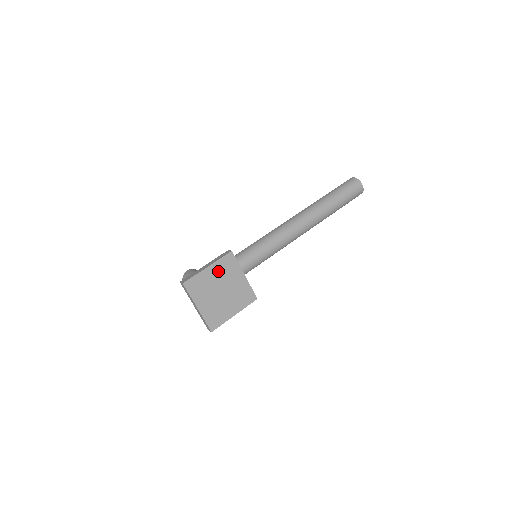
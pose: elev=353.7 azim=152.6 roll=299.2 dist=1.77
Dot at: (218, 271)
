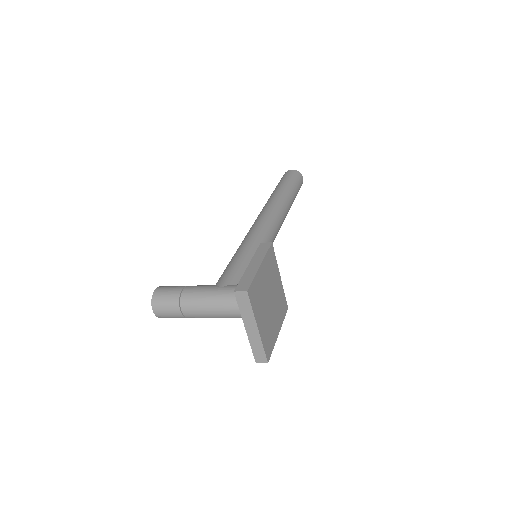
Dot at: (266, 271)
